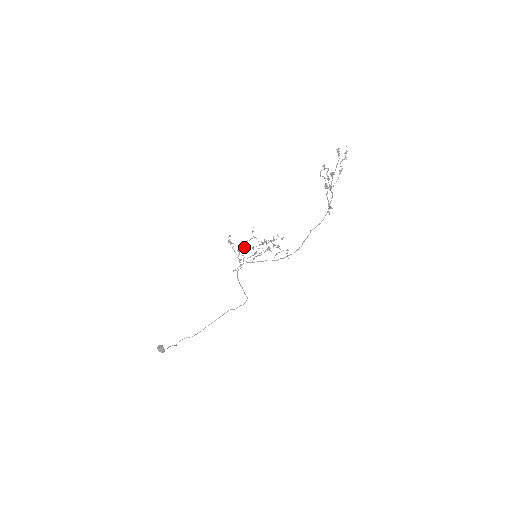
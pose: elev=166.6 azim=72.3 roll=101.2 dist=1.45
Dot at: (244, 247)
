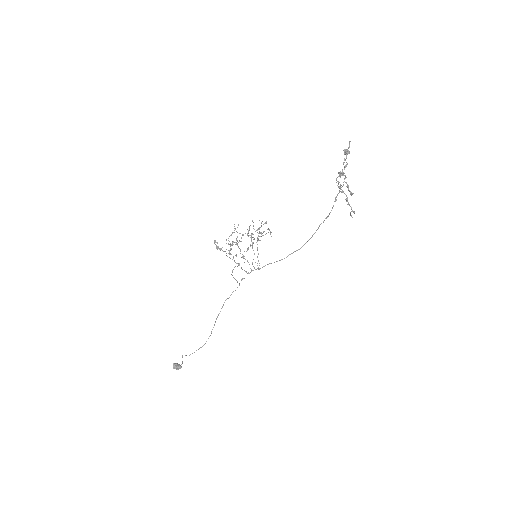
Dot at: (231, 245)
